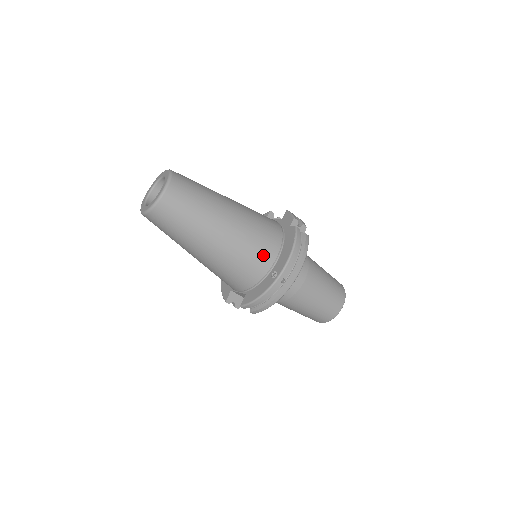
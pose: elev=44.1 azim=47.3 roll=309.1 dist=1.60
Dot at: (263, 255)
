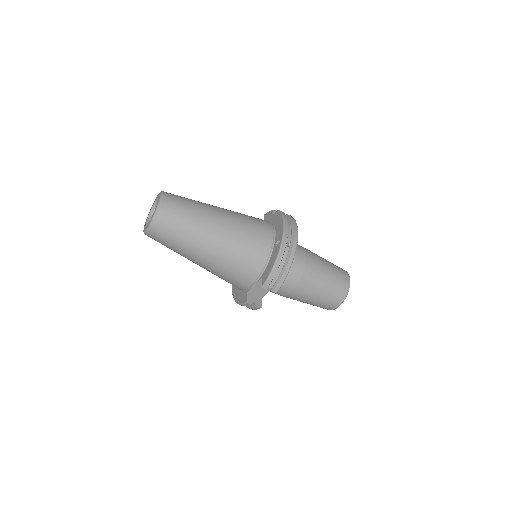
Dot at: (262, 233)
